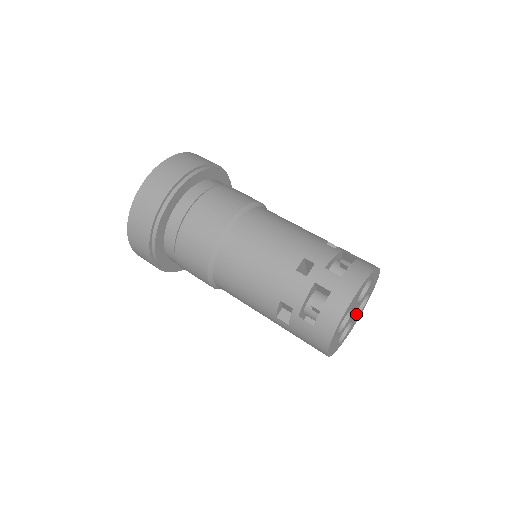
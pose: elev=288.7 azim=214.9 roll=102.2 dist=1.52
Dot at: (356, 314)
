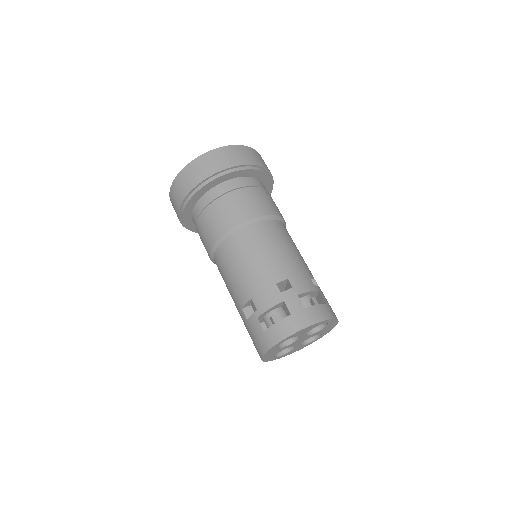
Dot at: (302, 344)
